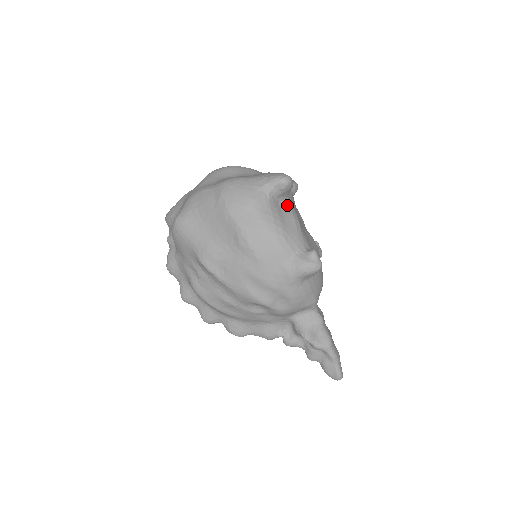
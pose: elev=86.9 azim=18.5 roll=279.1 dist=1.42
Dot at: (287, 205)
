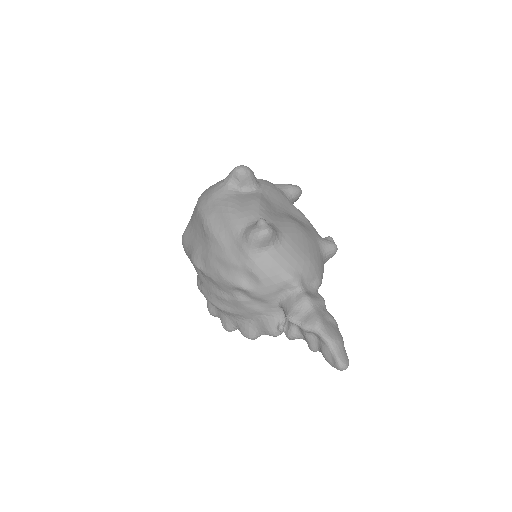
Dot at: (252, 193)
